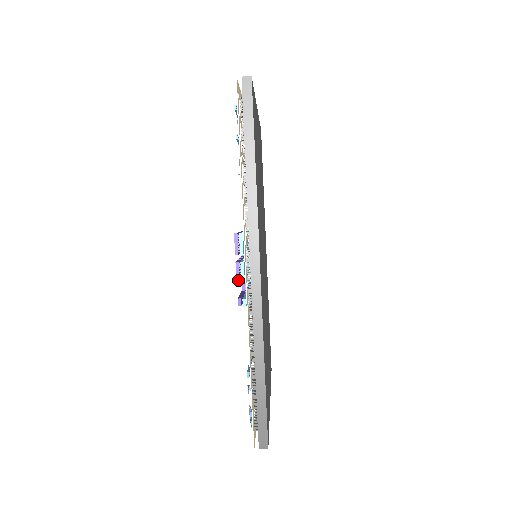
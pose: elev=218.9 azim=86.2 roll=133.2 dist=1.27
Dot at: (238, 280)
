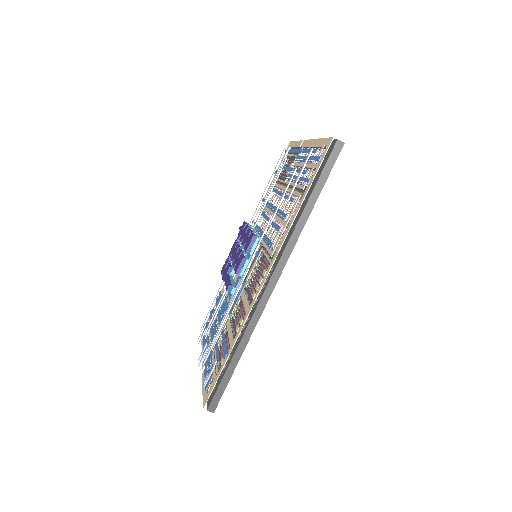
Dot at: (238, 272)
